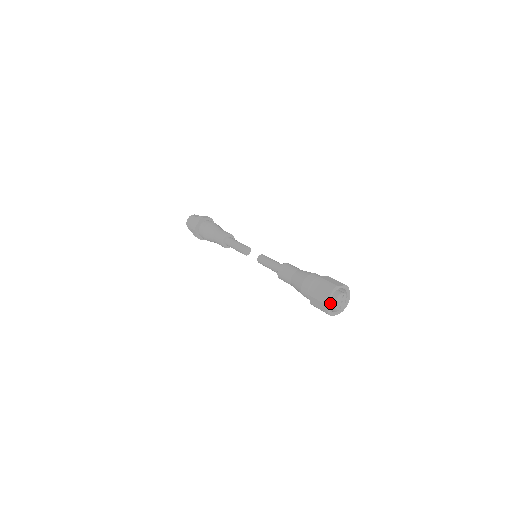
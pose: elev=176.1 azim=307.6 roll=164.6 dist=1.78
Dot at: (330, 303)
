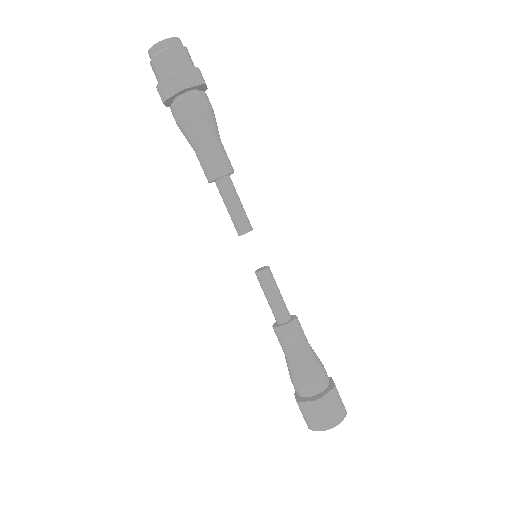
Dot at: occluded
